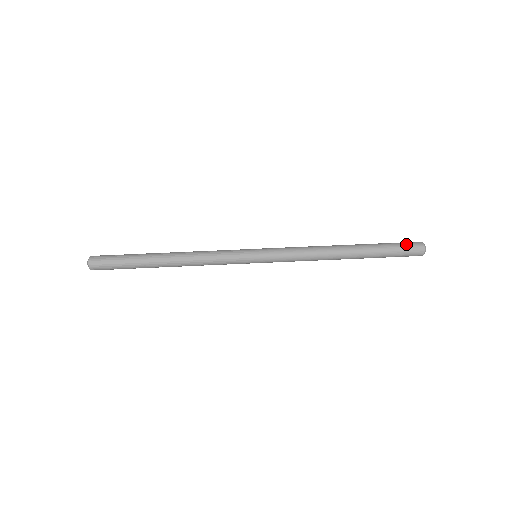
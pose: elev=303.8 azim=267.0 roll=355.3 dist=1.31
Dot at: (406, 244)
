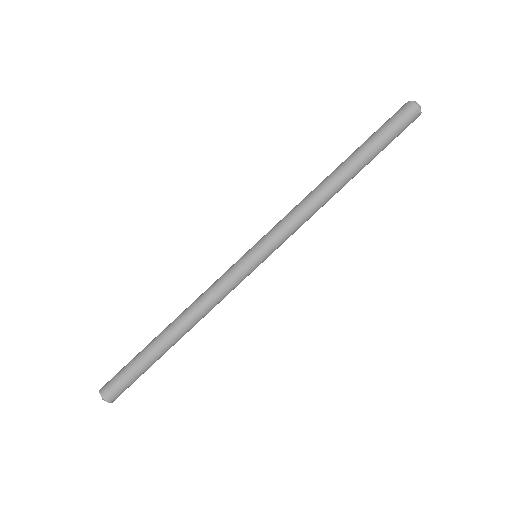
Dot at: (395, 117)
